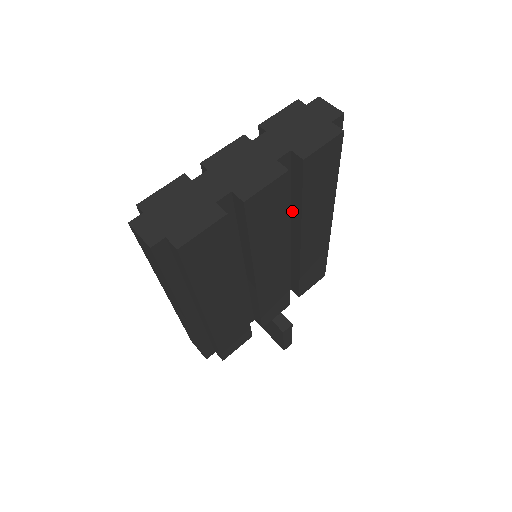
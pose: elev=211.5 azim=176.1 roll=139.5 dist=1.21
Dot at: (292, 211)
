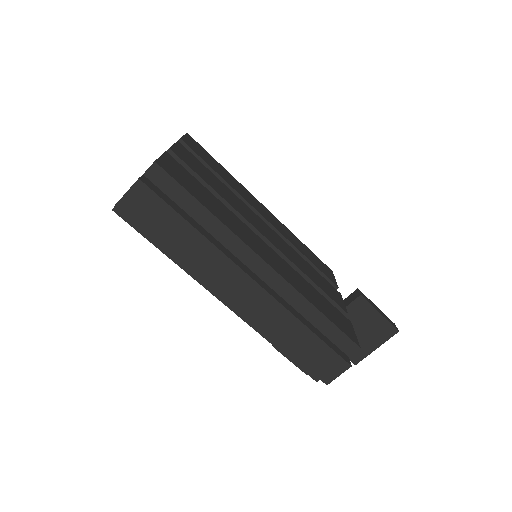
Dot at: occluded
